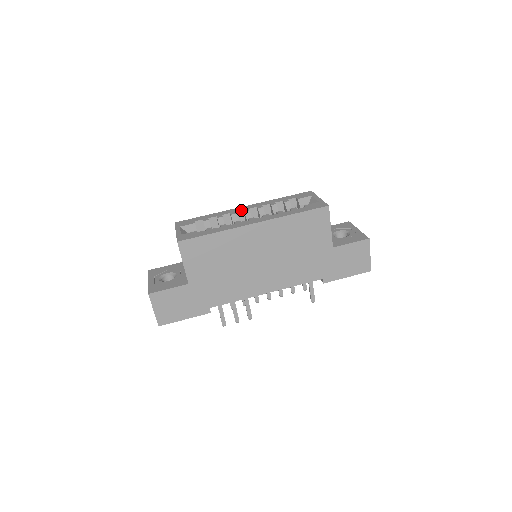
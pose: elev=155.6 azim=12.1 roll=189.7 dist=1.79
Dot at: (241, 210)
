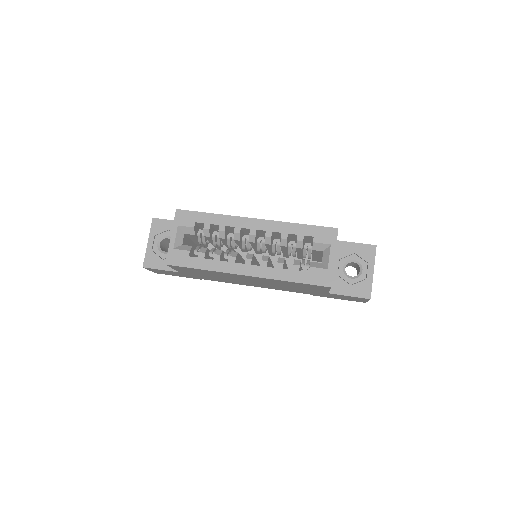
Dot at: (248, 228)
